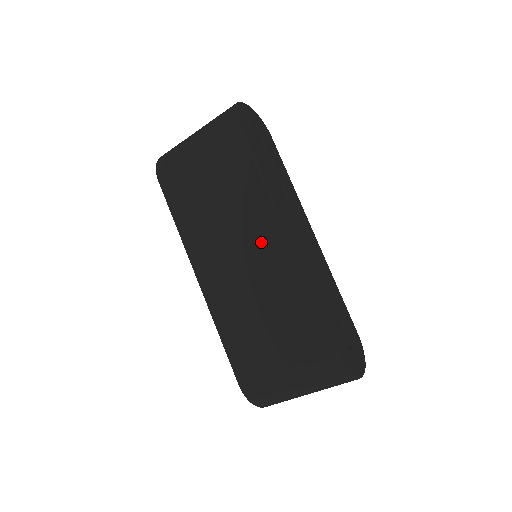
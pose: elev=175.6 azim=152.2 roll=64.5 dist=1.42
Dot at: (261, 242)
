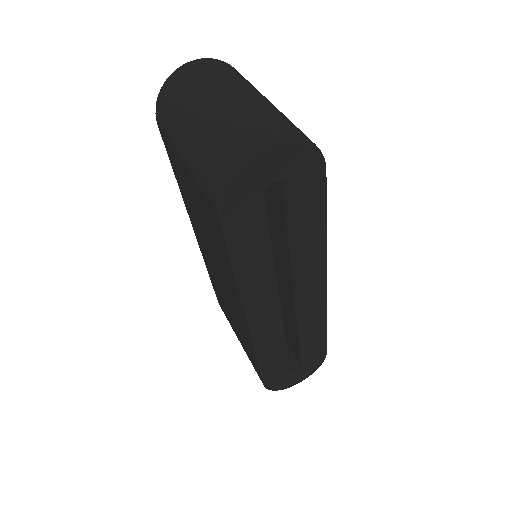
Dot at: (231, 295)
